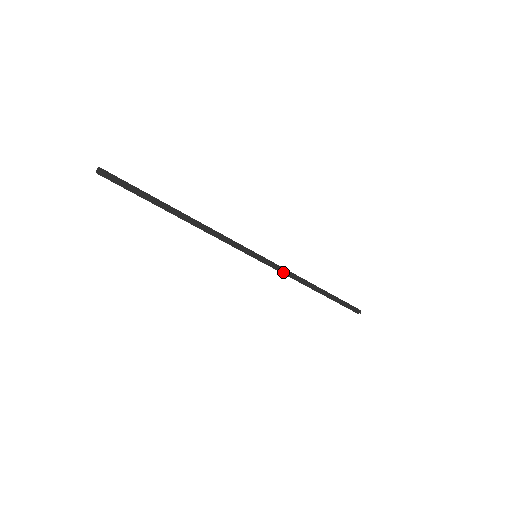
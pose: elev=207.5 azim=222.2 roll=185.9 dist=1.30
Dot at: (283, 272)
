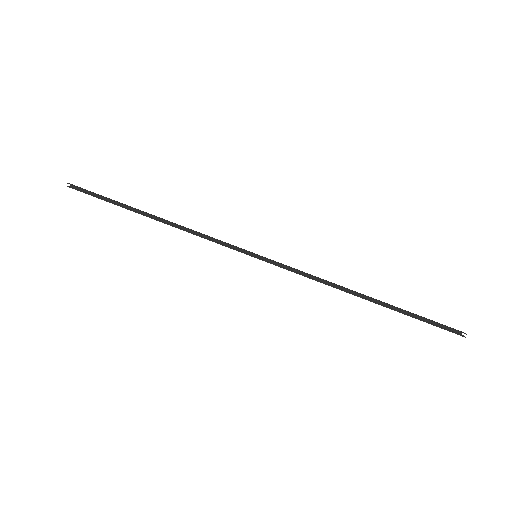
Dot at: (302, 275)
